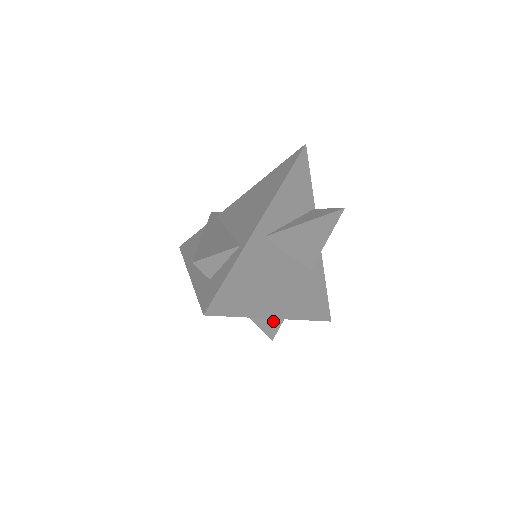
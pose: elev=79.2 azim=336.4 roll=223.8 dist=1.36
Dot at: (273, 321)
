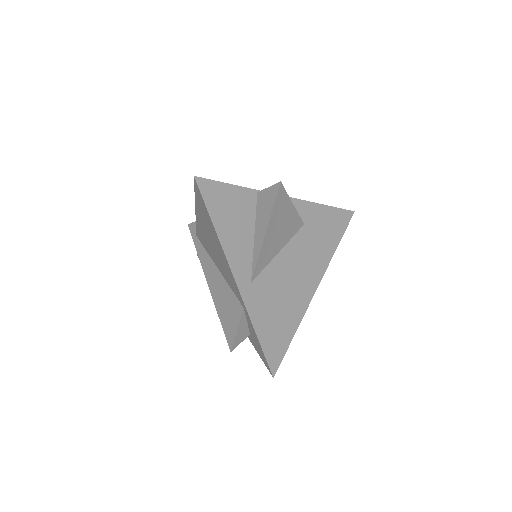
Dot at: occluded
